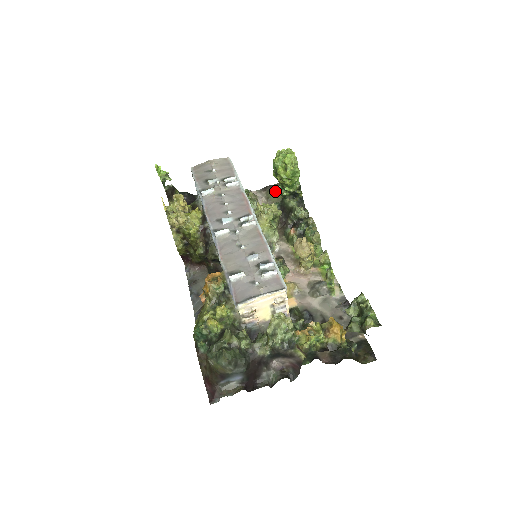
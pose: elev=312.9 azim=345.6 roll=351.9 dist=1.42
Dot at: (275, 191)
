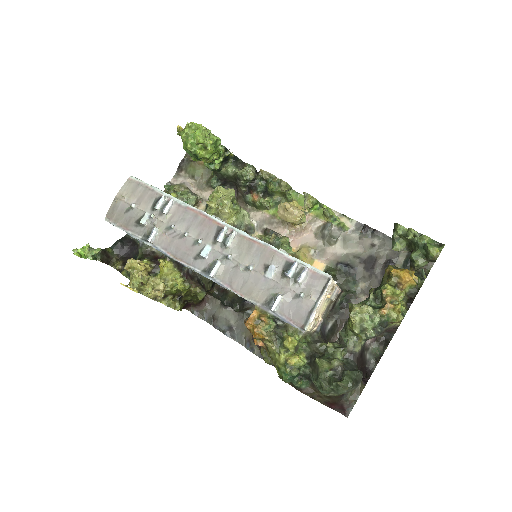
Dot at: (193, 164)
